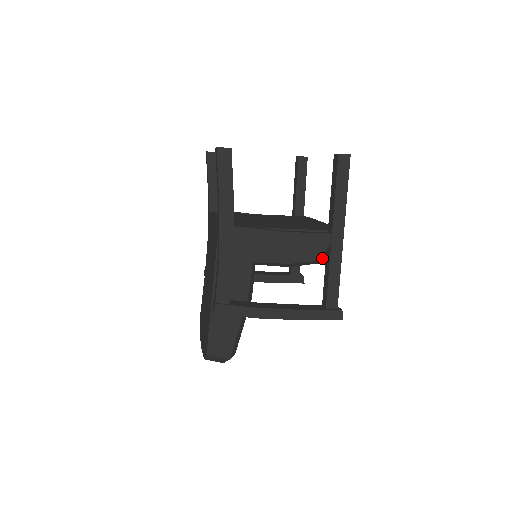
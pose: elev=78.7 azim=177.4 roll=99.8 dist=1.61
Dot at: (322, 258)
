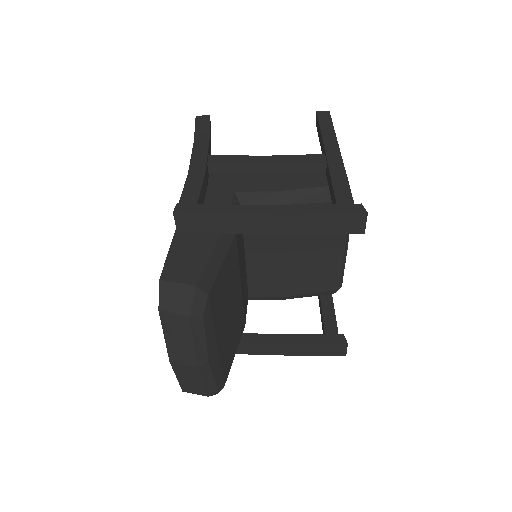
Dot at: (324, 185)
